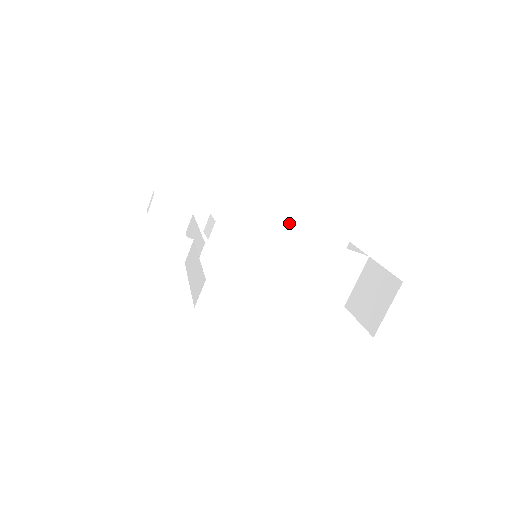
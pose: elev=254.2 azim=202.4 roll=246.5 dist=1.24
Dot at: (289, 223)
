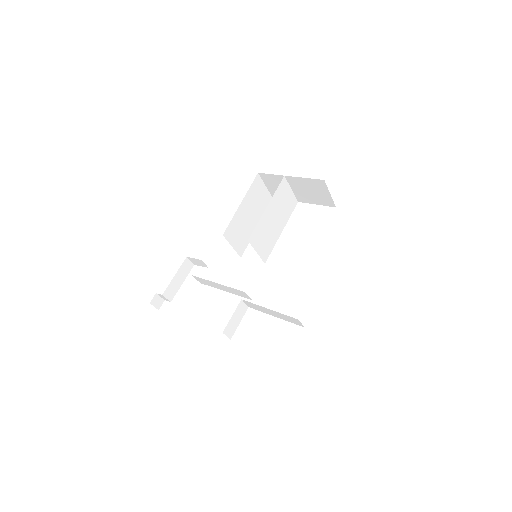
Dot at: (235, 216)
